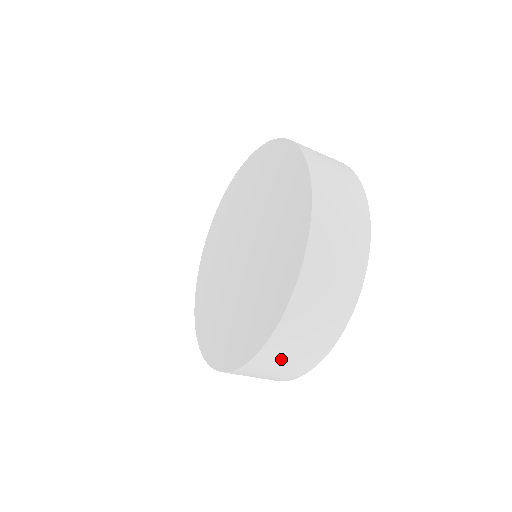
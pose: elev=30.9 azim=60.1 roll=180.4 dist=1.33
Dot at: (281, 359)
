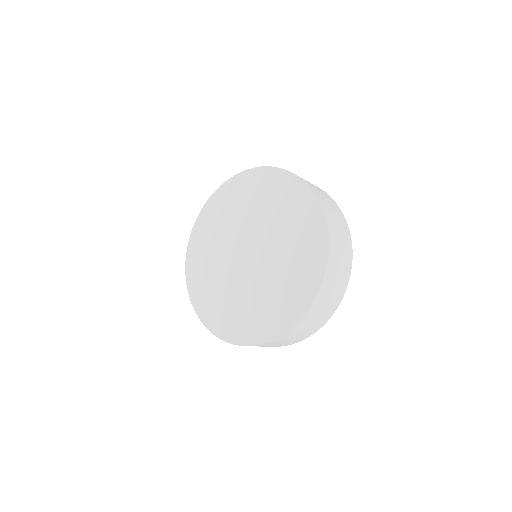
Dot at: (260, 346)
